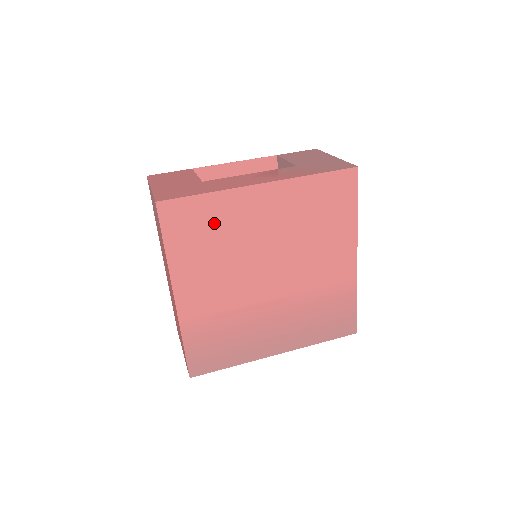
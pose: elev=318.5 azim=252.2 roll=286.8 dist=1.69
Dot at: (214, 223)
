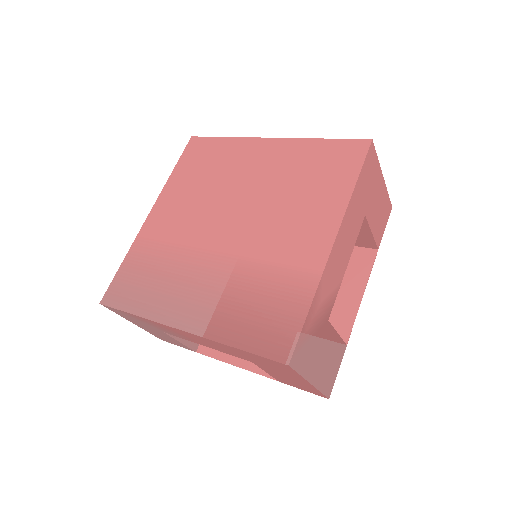
Dot at: (216, 161)
